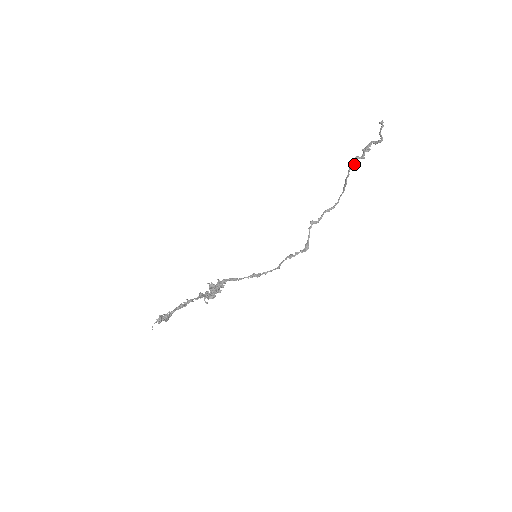
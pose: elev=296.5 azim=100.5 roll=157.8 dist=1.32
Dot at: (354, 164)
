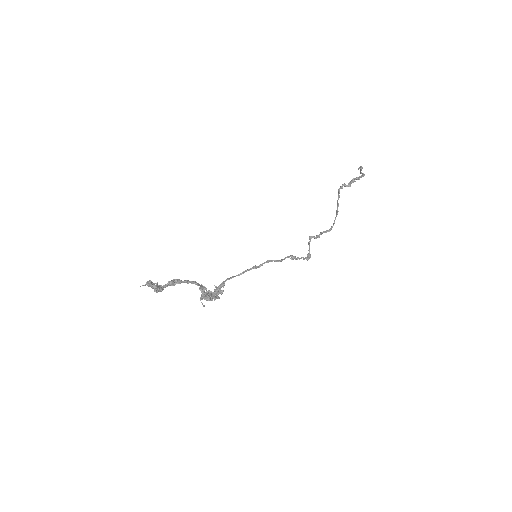
Dot at: (342, 187)
